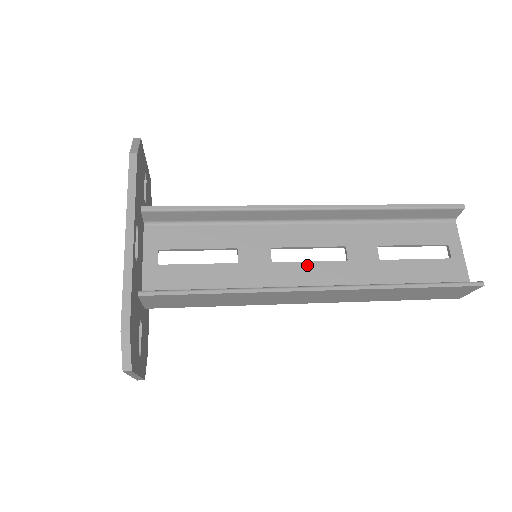
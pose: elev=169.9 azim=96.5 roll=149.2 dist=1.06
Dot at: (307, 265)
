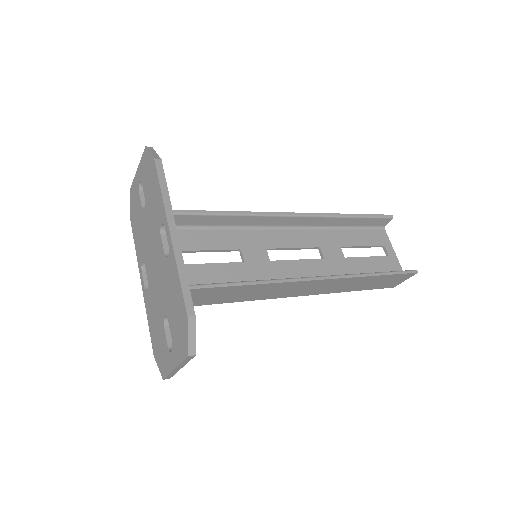
Dot at: (296, 262)
